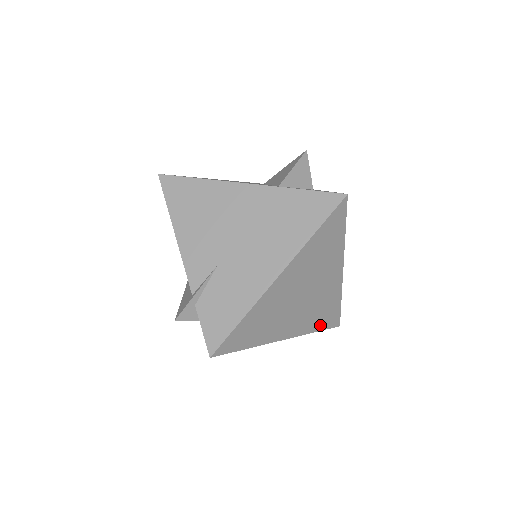
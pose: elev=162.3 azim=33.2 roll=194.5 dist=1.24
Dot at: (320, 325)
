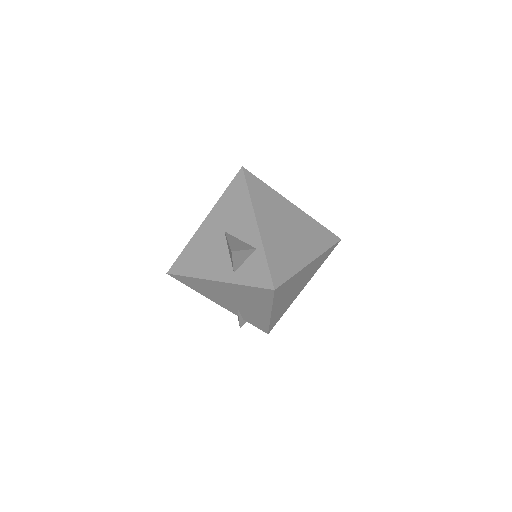
Dot at: (324, 260)
